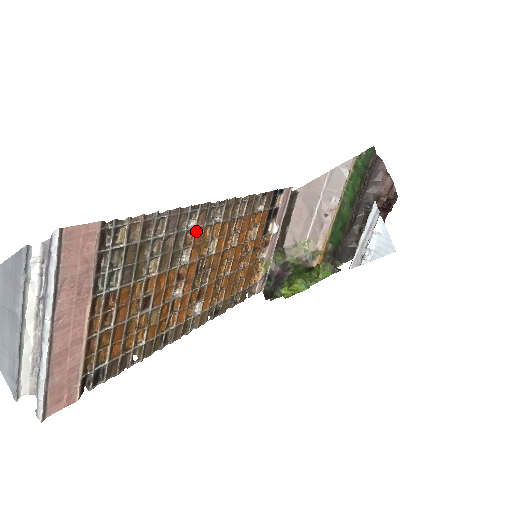
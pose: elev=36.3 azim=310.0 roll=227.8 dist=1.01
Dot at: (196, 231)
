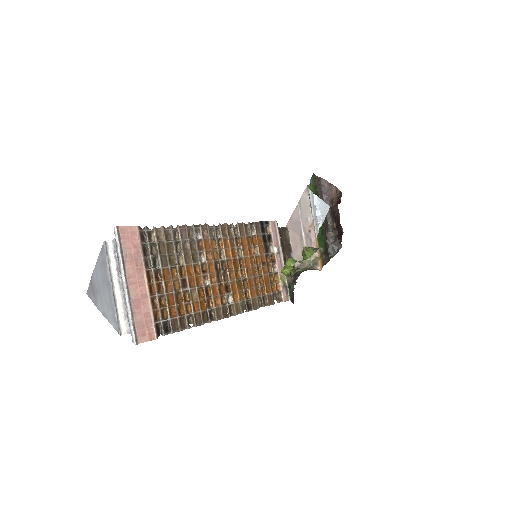
Dot at: (204, 242)
